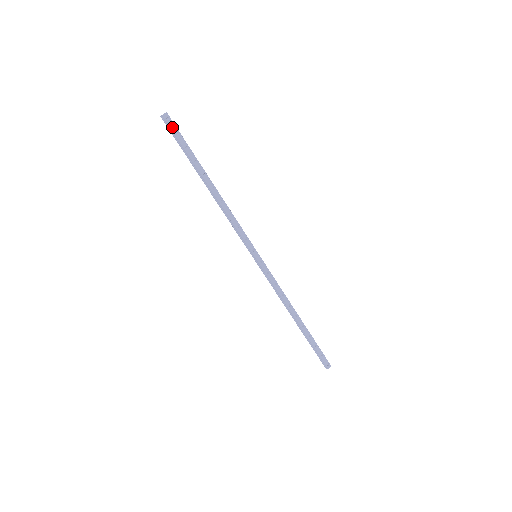
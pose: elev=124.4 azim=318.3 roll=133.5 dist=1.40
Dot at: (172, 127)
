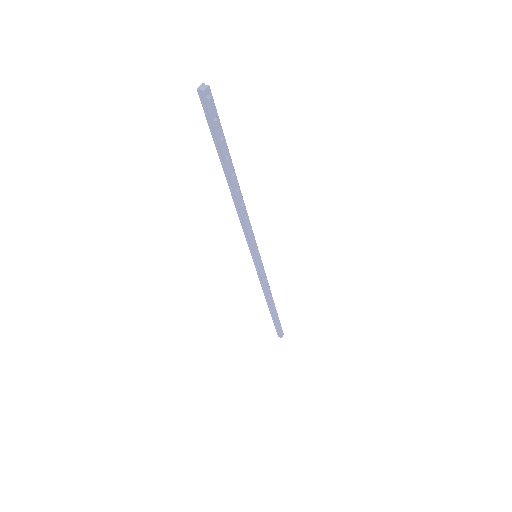
Dot at: (211, 110)
